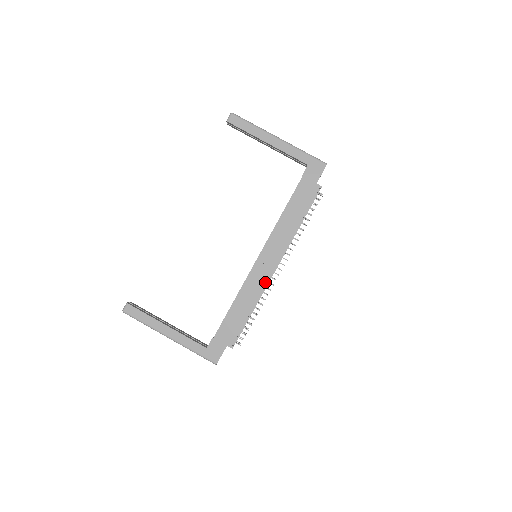
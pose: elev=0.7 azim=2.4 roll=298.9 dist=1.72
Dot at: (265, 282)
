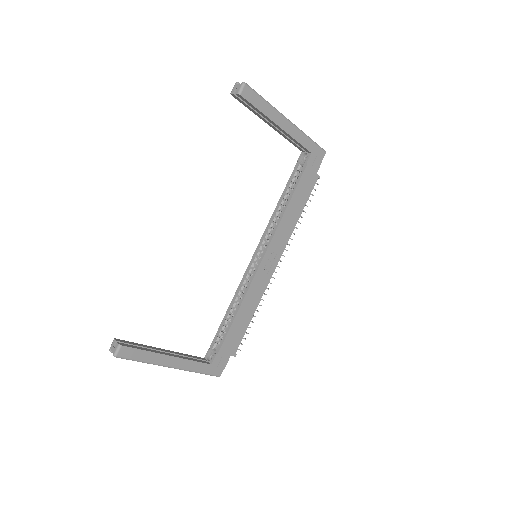
Dot at: (267, 283)
